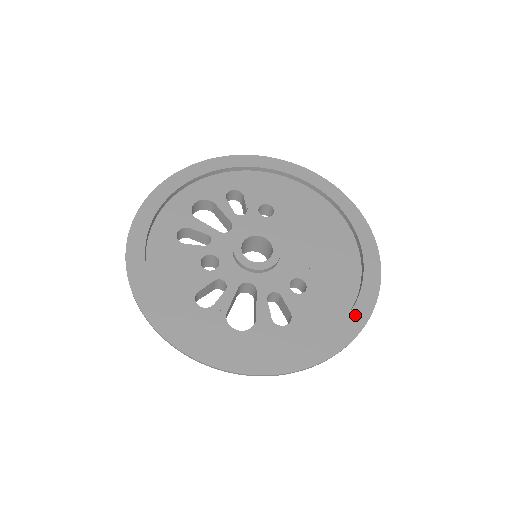
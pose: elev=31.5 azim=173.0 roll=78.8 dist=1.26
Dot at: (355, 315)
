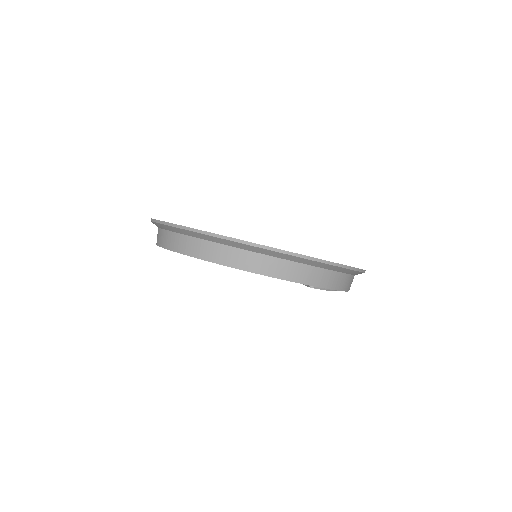
Dot at: occluded
